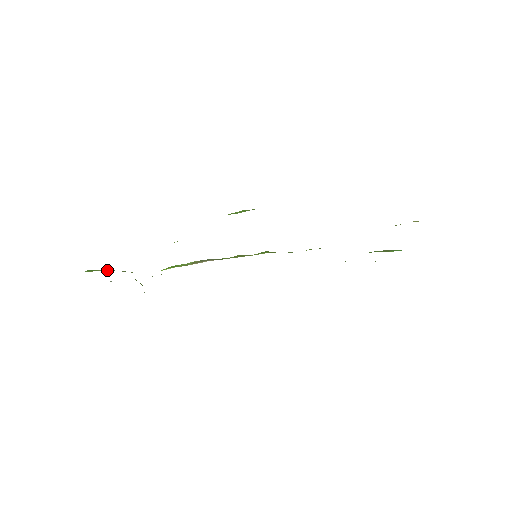
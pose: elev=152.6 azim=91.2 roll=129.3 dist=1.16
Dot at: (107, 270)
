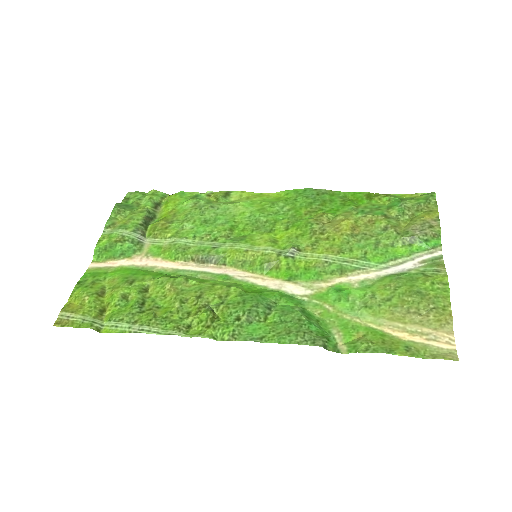
Dot at: (112, 255)
